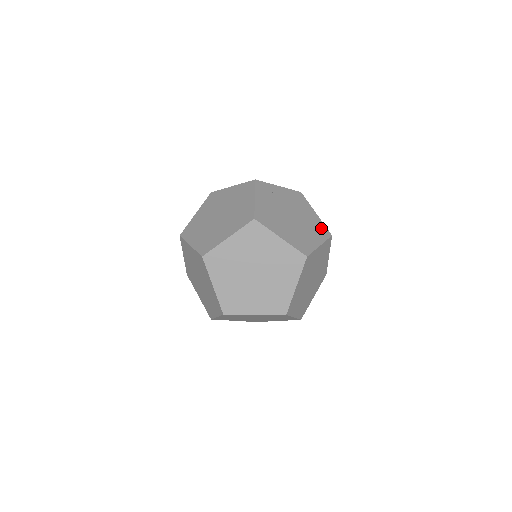
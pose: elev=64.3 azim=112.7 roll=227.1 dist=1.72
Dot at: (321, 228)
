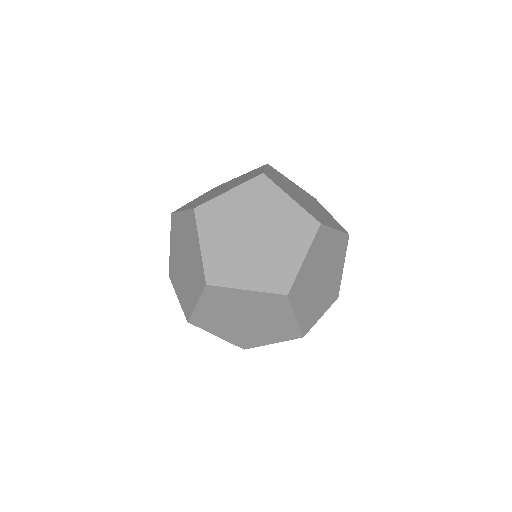
Dot at: (337, 224)
